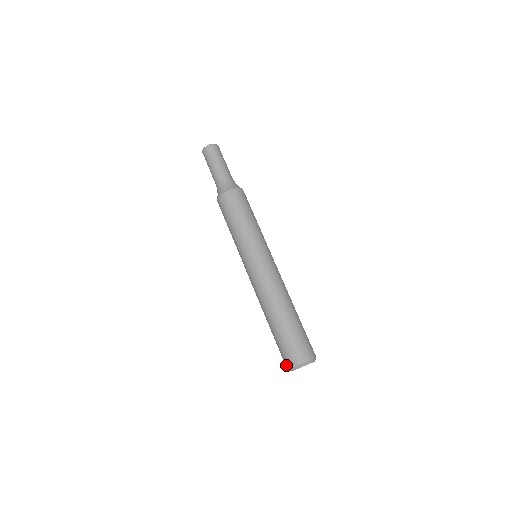
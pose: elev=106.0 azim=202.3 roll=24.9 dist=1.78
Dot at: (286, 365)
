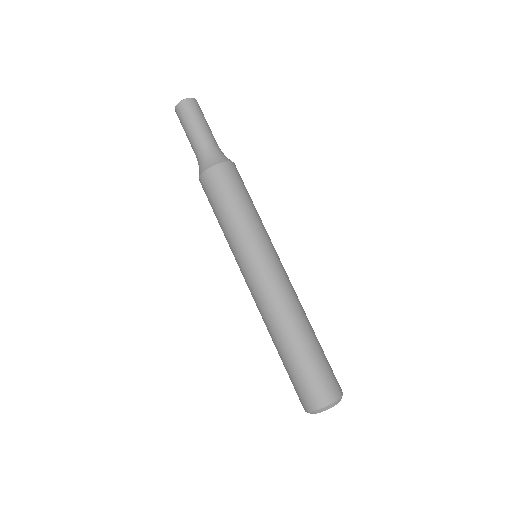
Dot at: (317, 403)
